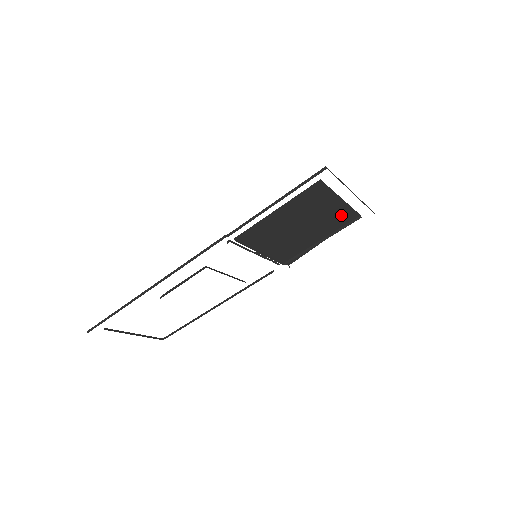
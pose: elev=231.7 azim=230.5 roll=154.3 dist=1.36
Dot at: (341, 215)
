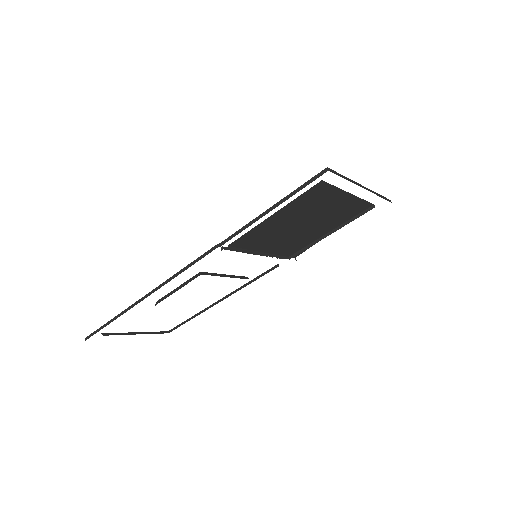
Dot at: (351, 207)
